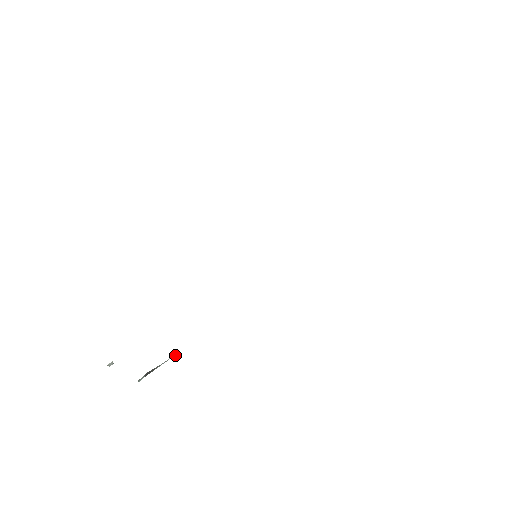
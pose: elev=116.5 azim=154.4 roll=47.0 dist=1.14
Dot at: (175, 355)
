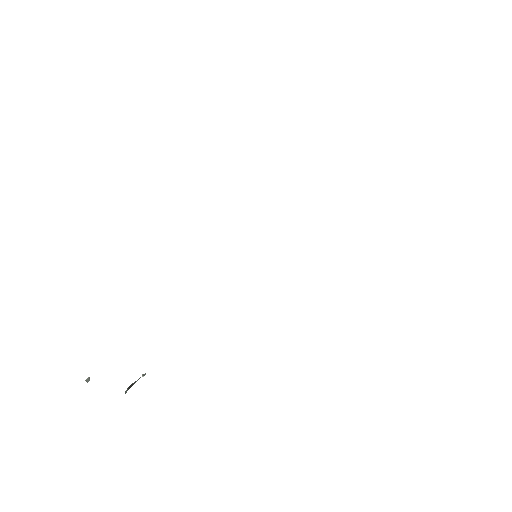
Dot at: (143, 374)
